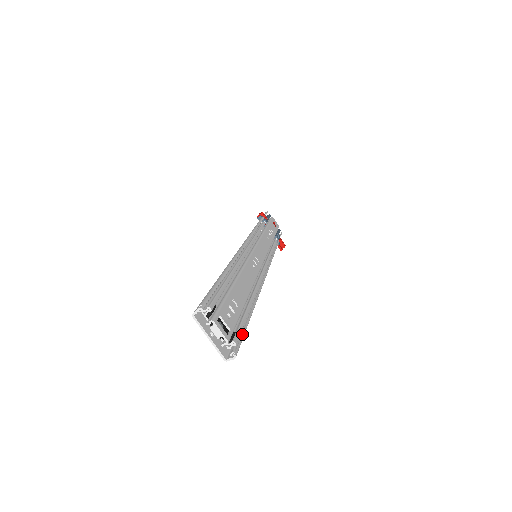
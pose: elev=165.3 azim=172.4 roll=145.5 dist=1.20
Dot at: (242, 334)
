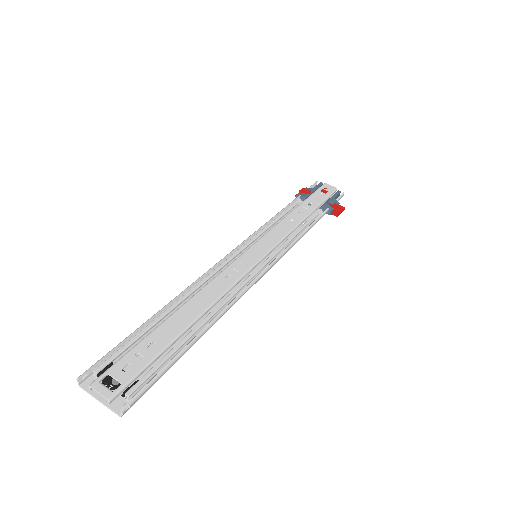
Dot at: (153, 377)
